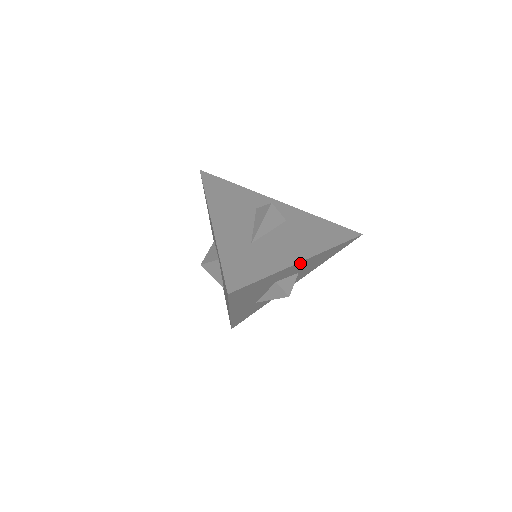
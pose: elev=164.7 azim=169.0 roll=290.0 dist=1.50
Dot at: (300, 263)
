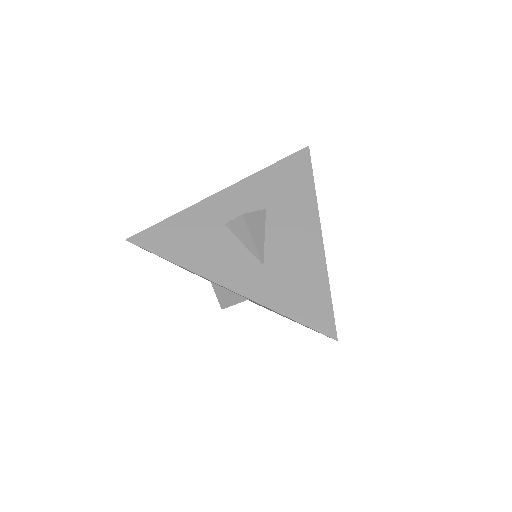
Dot at: (223, 195)
